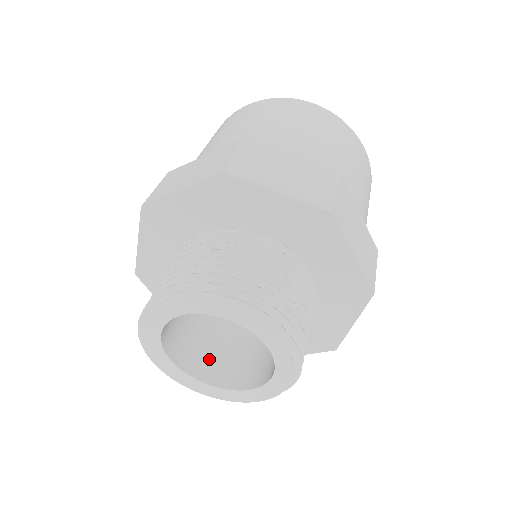
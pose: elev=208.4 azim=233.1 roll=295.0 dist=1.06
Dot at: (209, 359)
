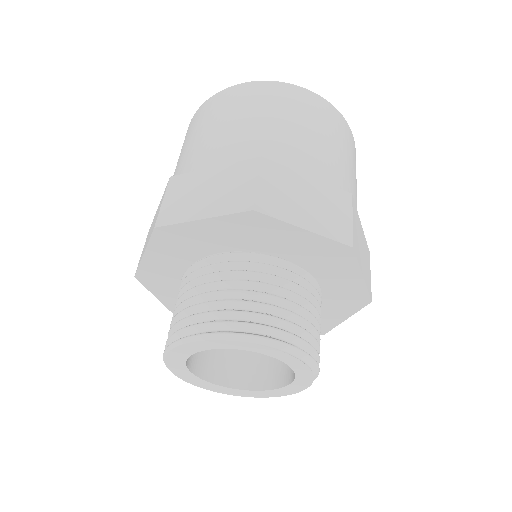
Dot at: (256, 367)
